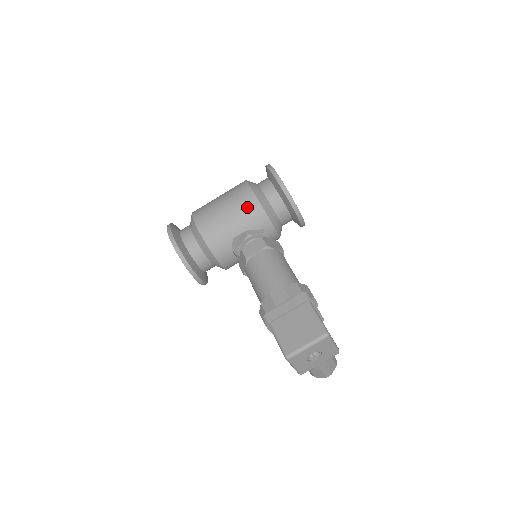
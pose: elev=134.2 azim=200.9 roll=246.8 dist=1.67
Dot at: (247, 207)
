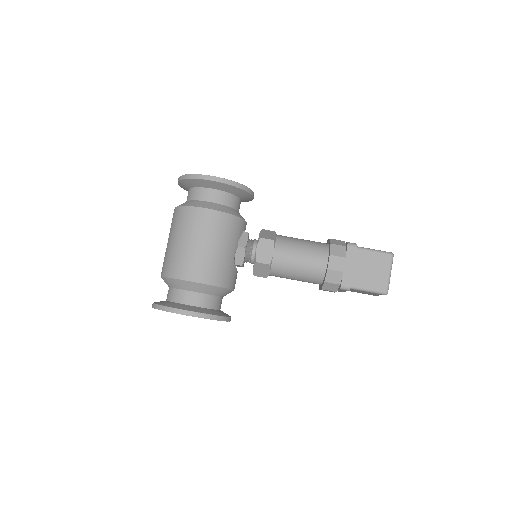
Dot at: (224, 227)
